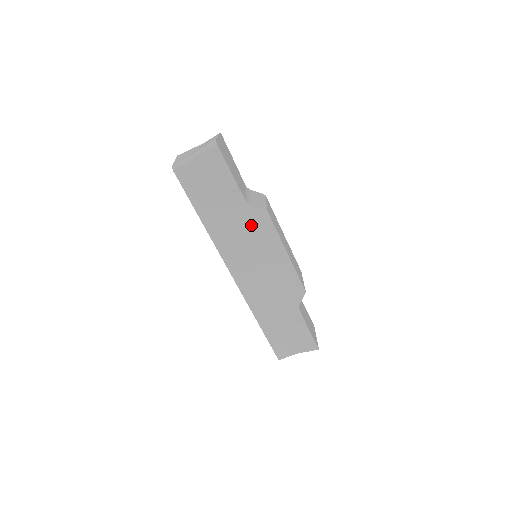
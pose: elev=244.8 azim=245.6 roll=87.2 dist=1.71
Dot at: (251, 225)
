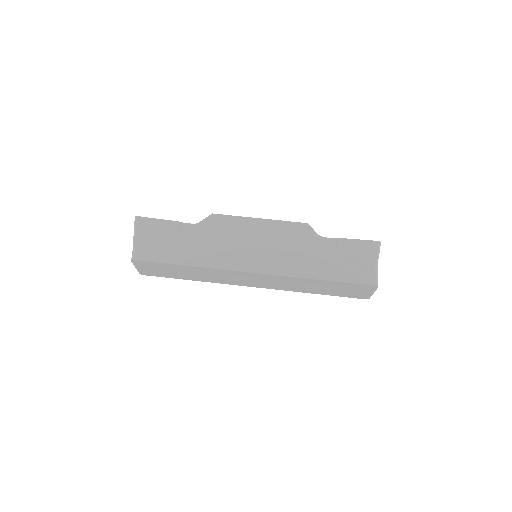
Dot at: (216, 231)
